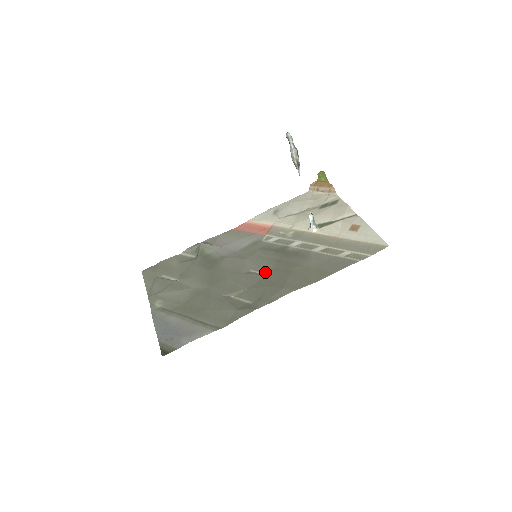
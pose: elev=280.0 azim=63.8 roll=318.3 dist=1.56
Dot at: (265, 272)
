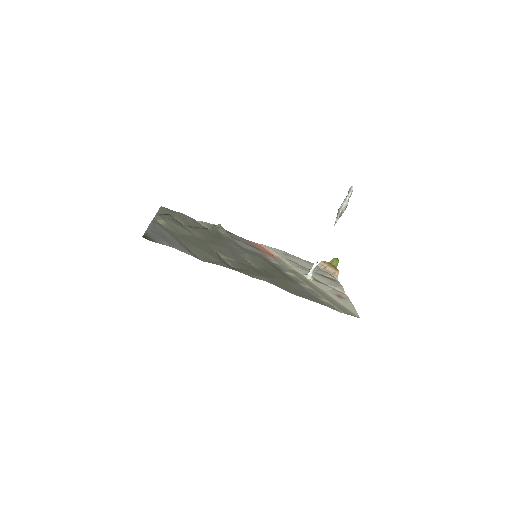
Dot at: (256, 266)
